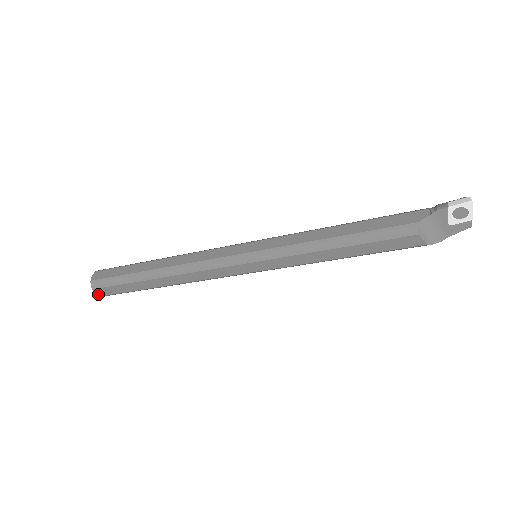
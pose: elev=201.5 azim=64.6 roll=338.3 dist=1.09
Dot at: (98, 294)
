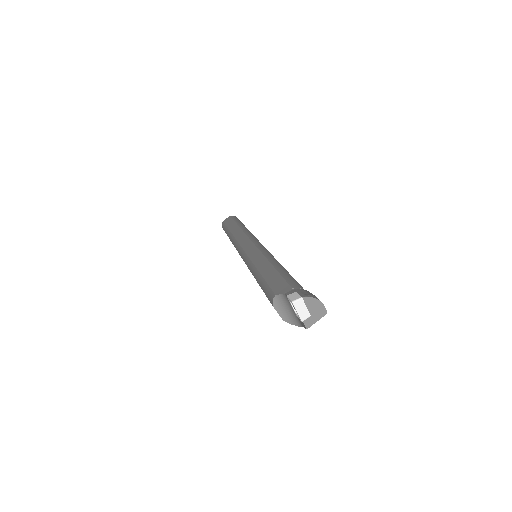
Dot at: occluded
